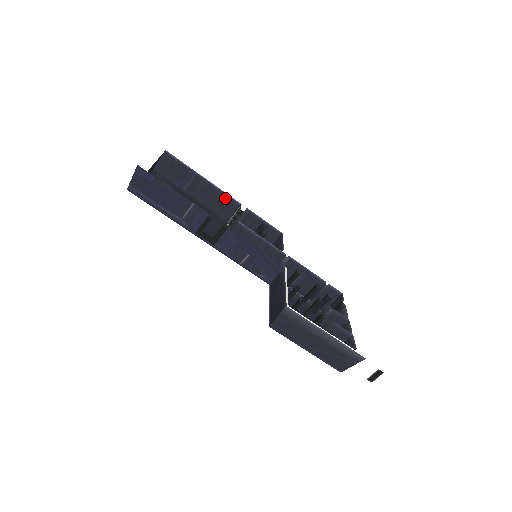
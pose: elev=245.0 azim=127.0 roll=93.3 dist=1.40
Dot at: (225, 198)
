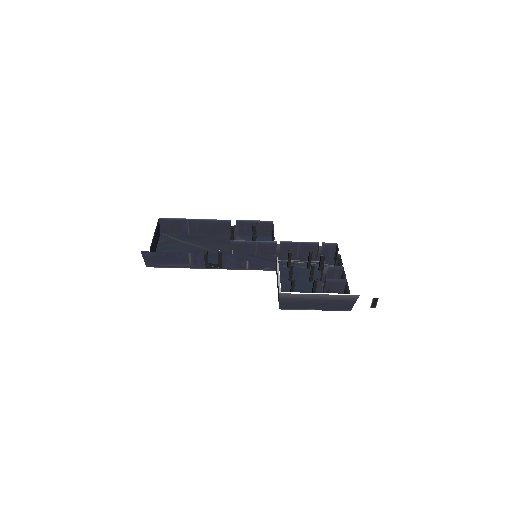
Dot at: (217, 223)
